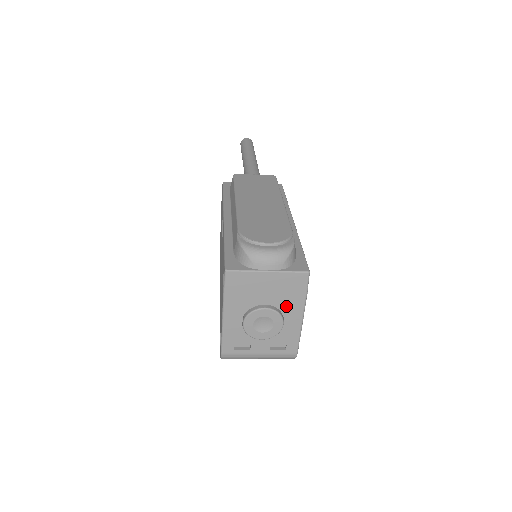
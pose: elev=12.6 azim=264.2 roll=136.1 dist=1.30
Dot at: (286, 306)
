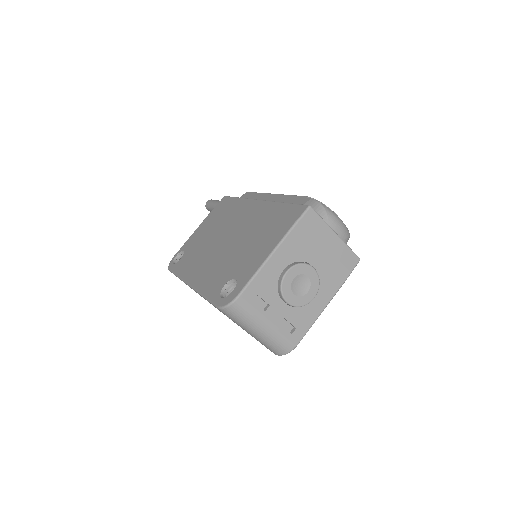
Dot at: (325, 281)
